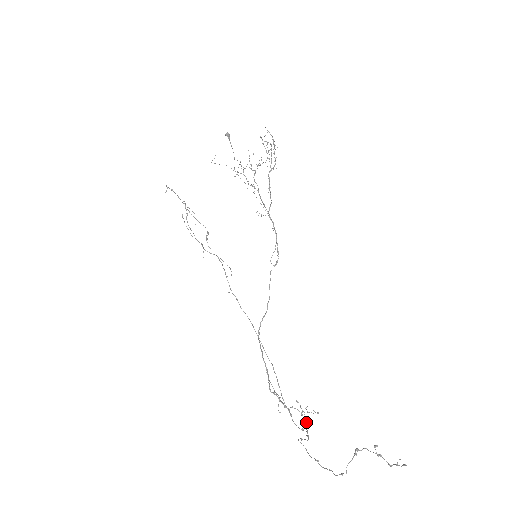
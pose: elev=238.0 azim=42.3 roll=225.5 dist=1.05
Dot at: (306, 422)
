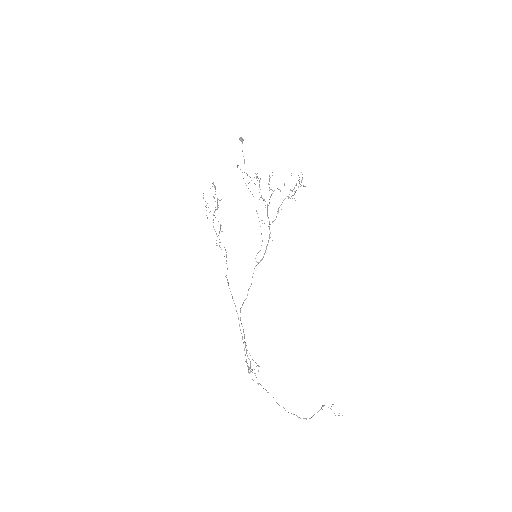
Dot at: occluded
